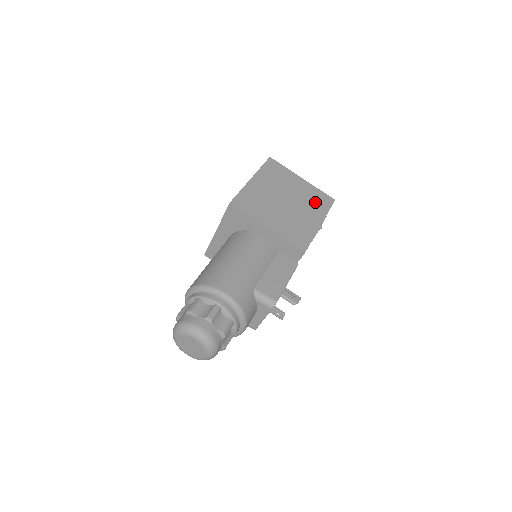
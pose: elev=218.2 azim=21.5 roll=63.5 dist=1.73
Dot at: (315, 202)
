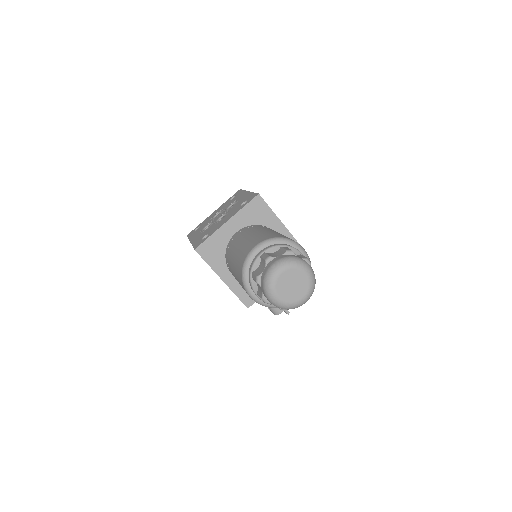
Dot at: occluded
